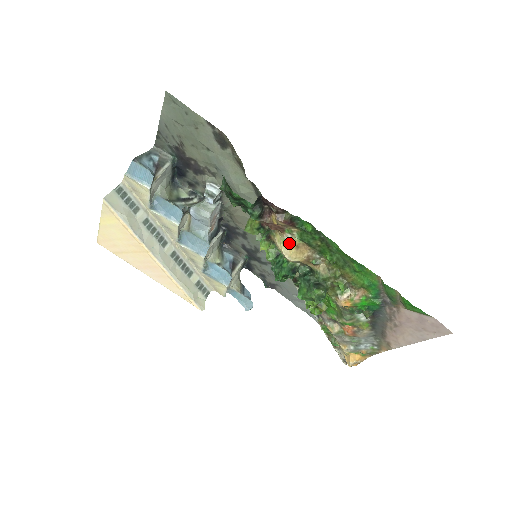
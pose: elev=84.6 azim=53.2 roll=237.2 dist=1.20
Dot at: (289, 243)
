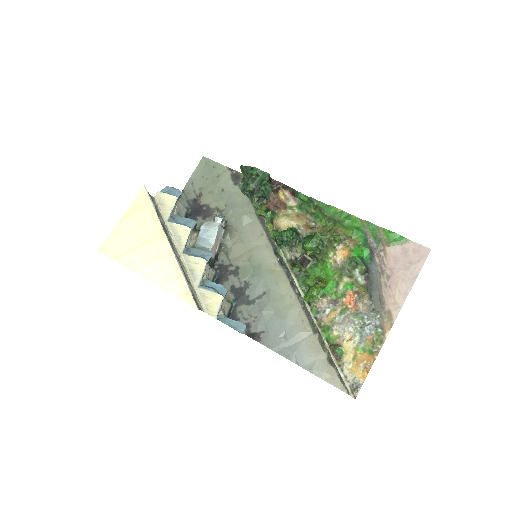
Dot at: (291, 215)
